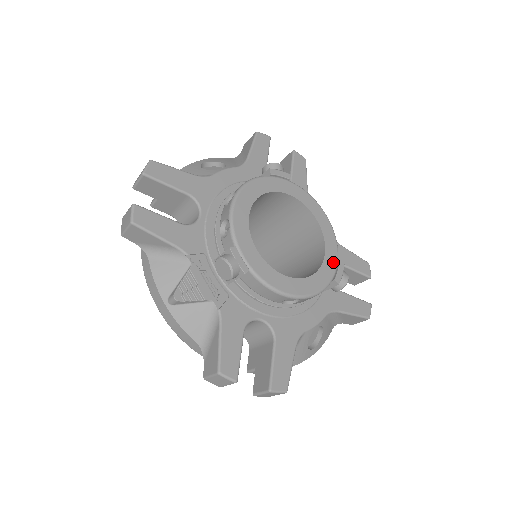
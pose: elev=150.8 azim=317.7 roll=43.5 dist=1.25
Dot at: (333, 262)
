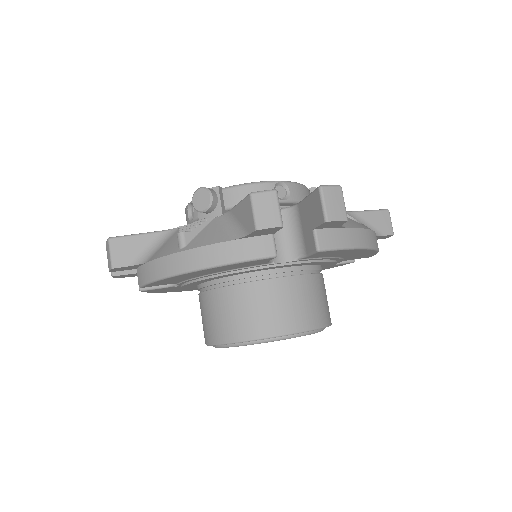
Dot at: occluded
